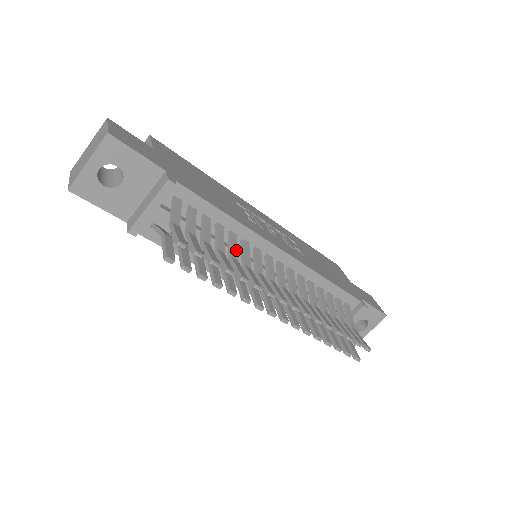
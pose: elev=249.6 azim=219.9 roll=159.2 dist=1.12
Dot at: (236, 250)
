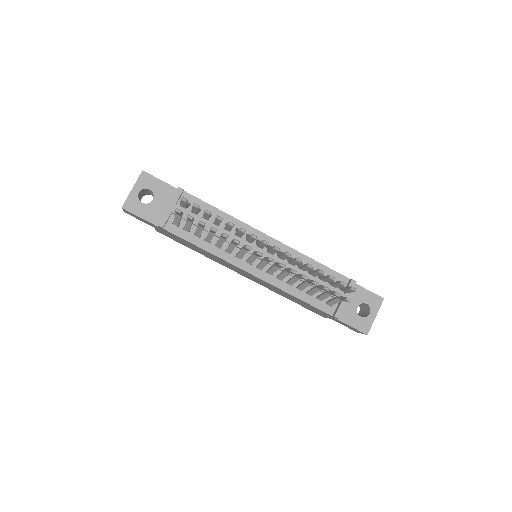
Dot at: occluded
